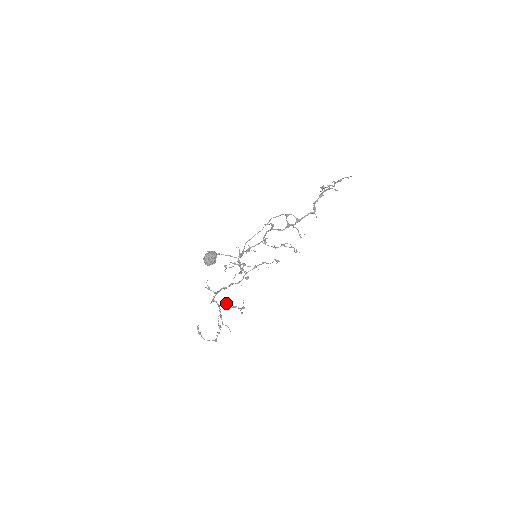
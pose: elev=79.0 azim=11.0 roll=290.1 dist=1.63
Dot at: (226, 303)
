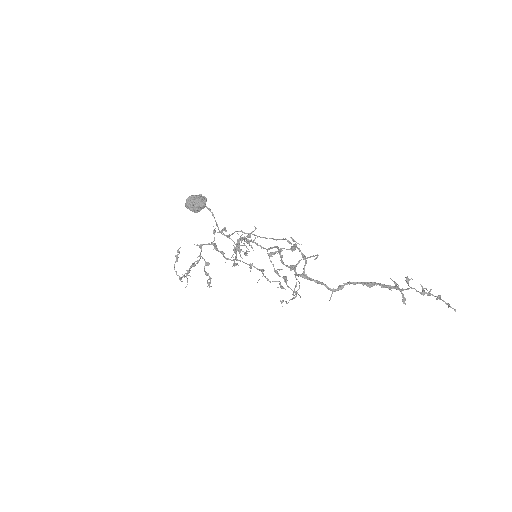
Dot at: (205, 261)
